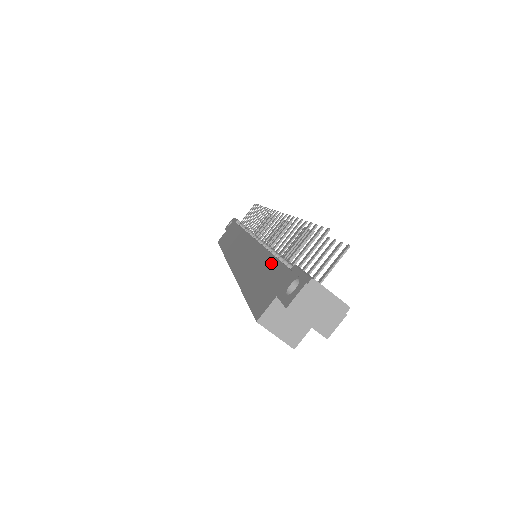
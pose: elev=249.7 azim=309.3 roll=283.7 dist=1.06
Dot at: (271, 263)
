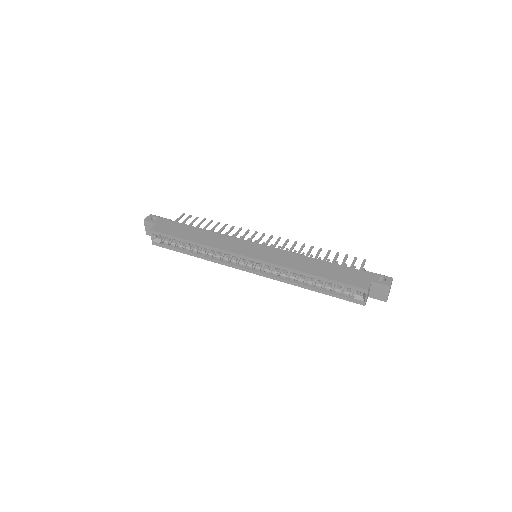
Dot at: (335, 266)
